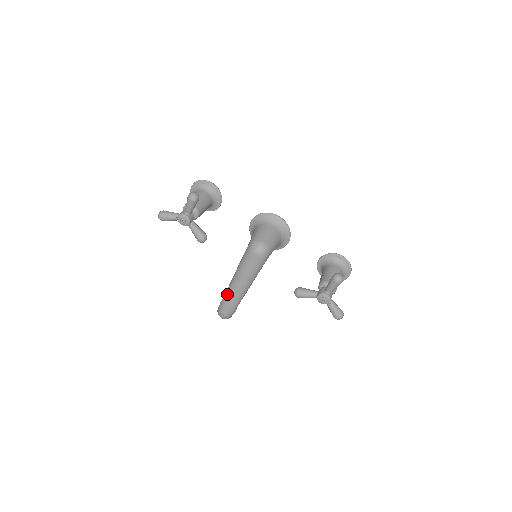
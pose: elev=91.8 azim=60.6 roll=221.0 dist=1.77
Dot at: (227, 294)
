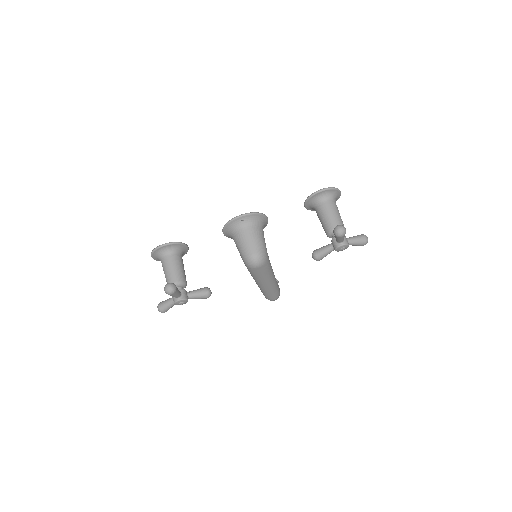
Dot at: (263, 292)
